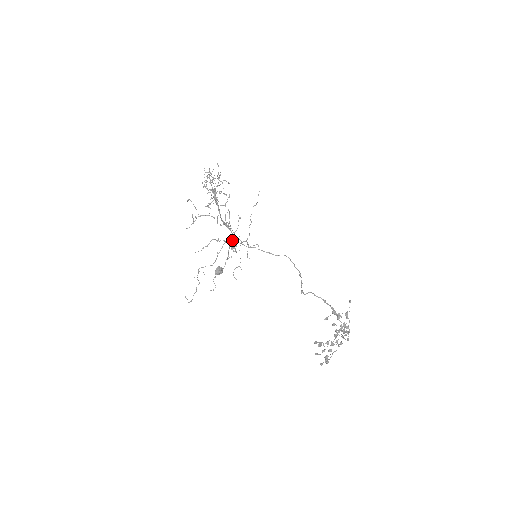
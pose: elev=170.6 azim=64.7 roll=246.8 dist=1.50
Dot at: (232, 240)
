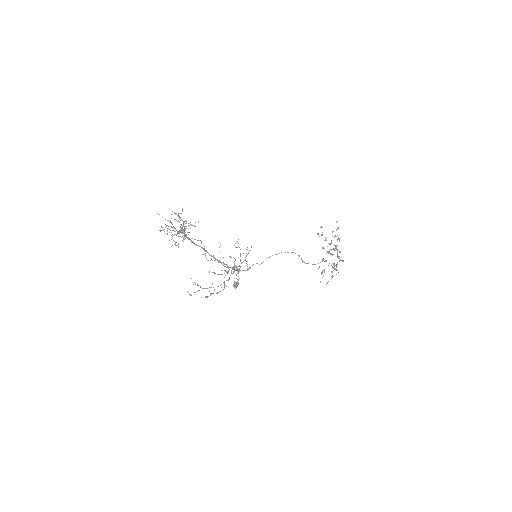
Dot at: occluded
